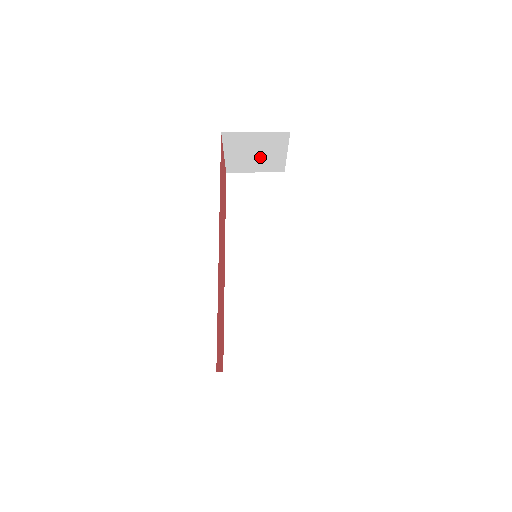
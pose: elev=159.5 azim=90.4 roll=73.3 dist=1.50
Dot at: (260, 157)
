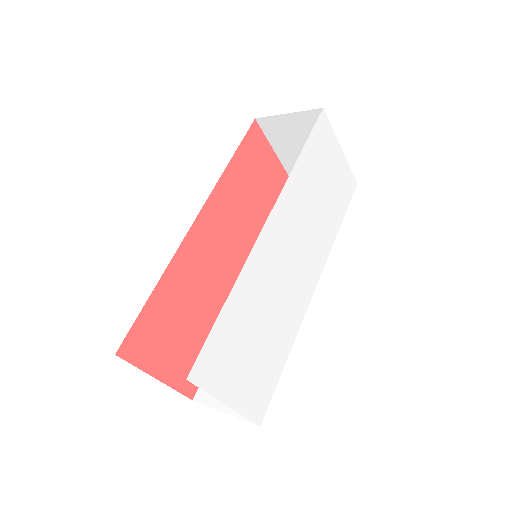
Dot at: occluded
